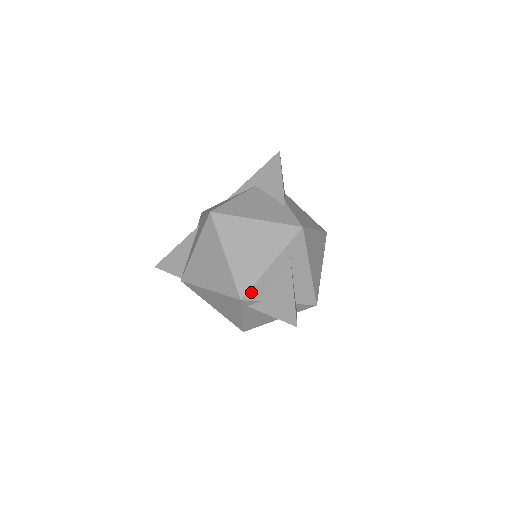
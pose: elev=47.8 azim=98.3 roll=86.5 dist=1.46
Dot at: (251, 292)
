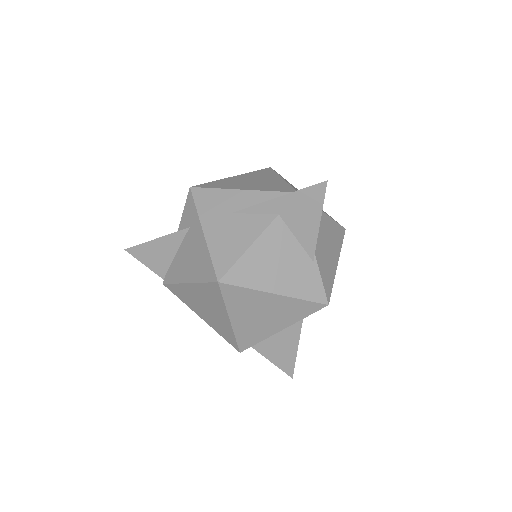
Dot at: occluded
